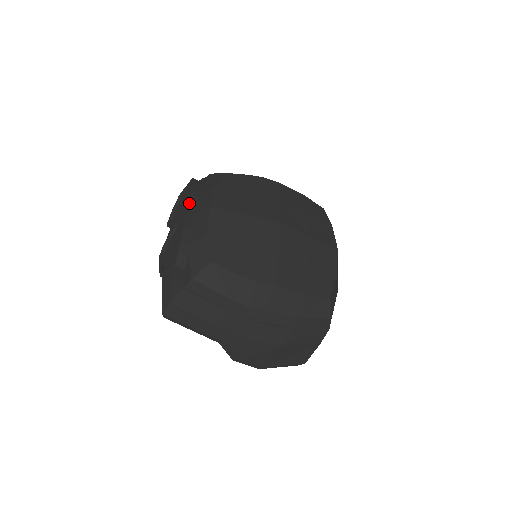
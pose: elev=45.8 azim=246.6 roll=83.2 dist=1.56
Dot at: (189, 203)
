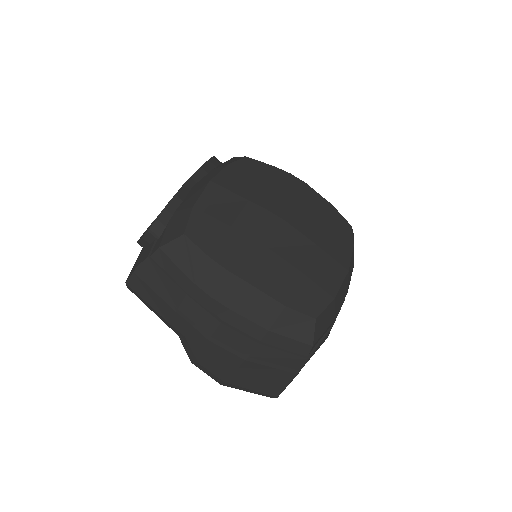
Dot at: (194, 175)
